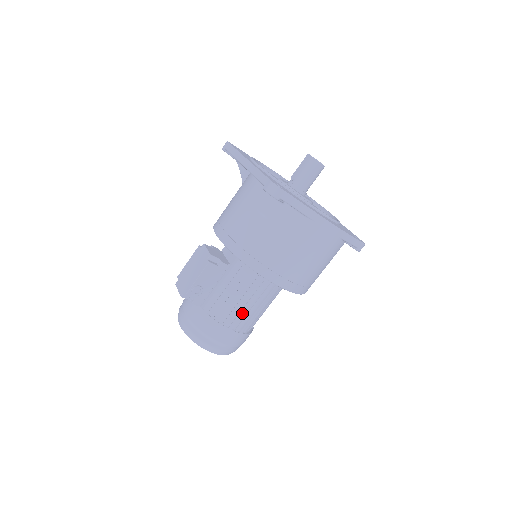
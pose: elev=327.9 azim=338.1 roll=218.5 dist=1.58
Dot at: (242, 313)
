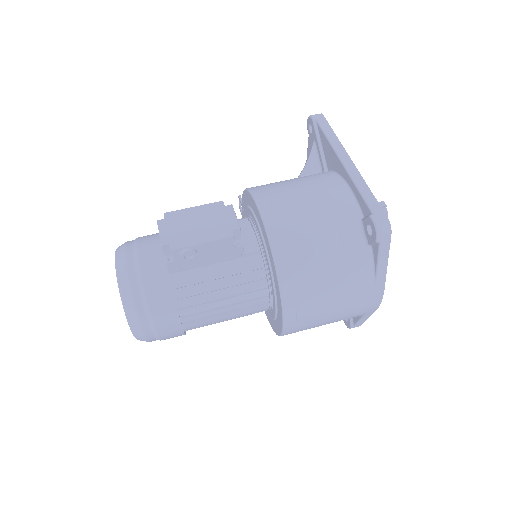
Dot at: (209, 313)
